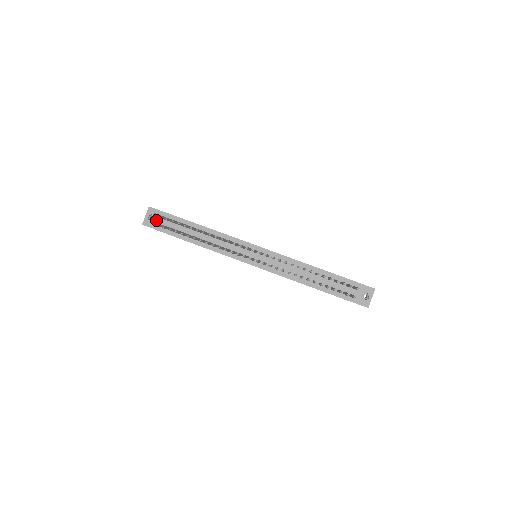
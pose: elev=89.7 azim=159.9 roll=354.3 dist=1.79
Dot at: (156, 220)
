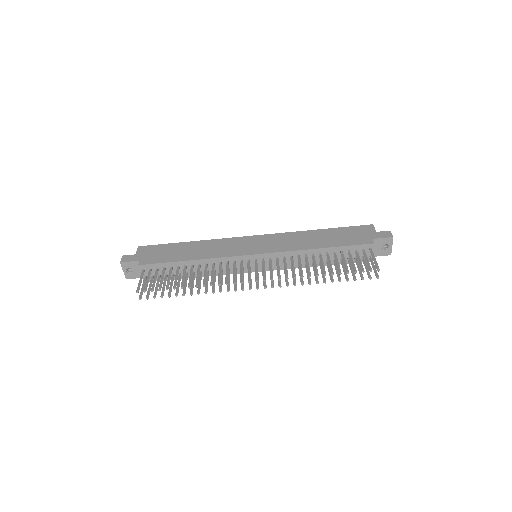
Dot at: (136, 270)
